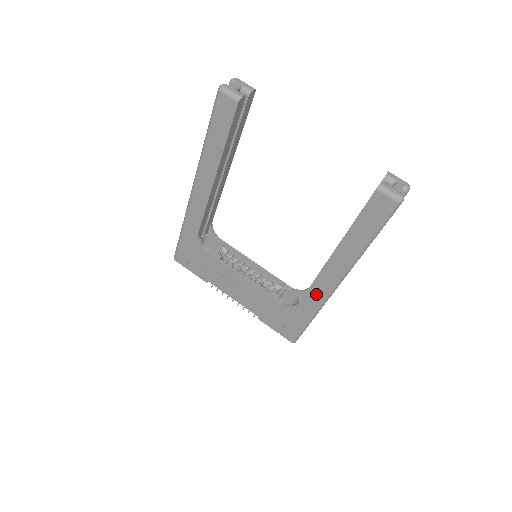
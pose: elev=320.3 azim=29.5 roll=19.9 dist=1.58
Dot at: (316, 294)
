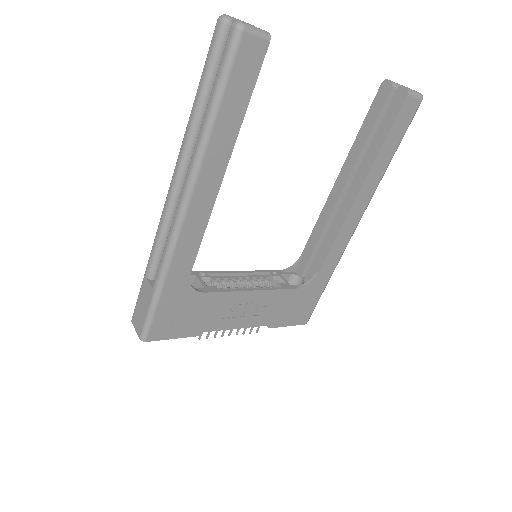
Dot at: (338, 248)
